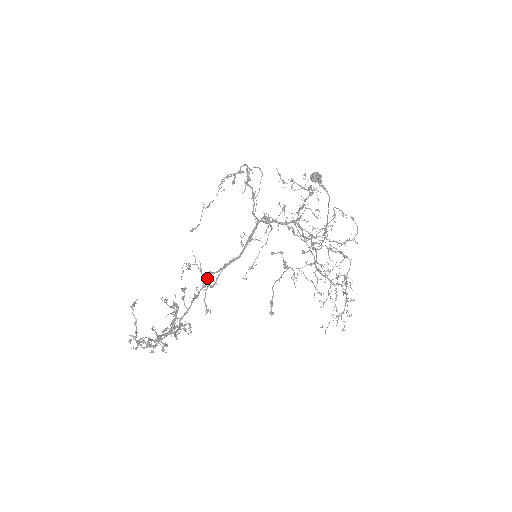
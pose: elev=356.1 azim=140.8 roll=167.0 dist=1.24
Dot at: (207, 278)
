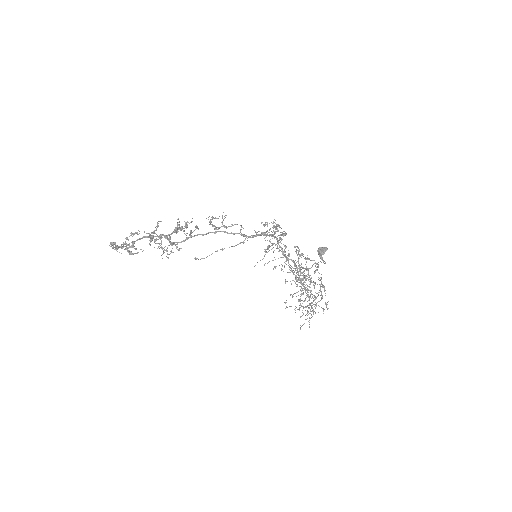
Dot at: (220, 231)
